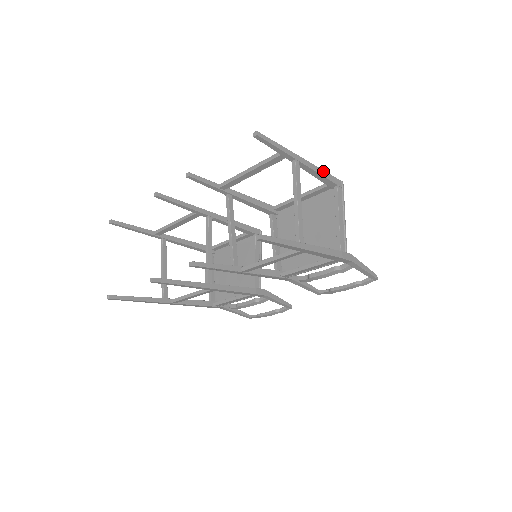
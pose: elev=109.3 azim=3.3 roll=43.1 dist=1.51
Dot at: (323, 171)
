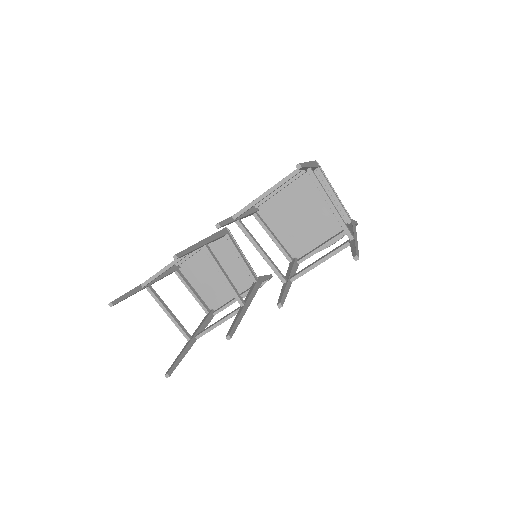
Dot at: (313, 162)
